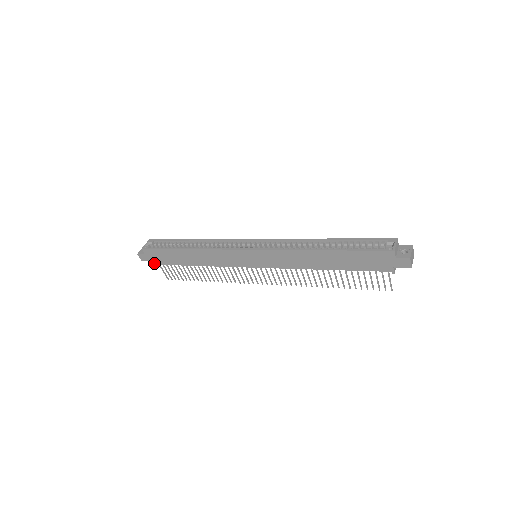
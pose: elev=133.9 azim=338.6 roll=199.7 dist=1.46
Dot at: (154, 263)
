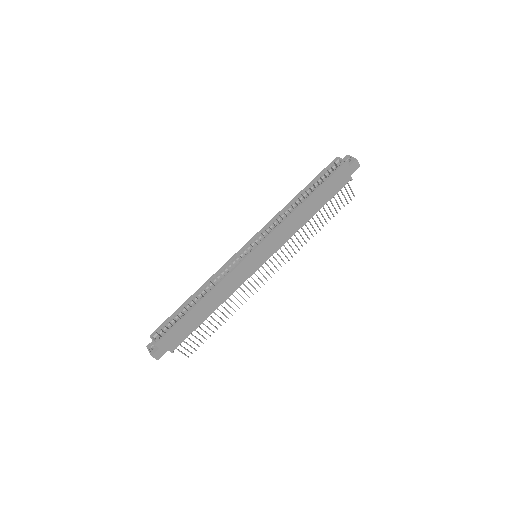
Dot at: (171, 350)
